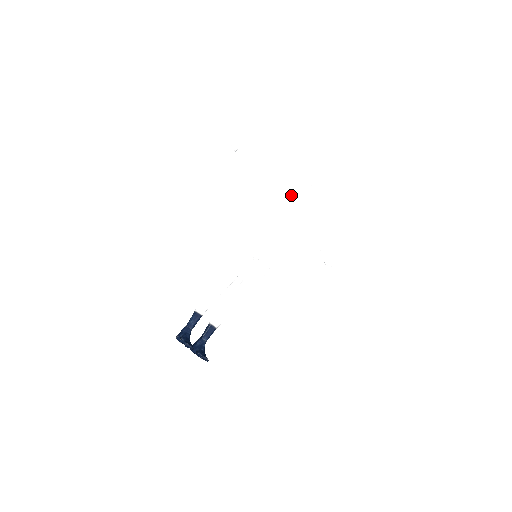
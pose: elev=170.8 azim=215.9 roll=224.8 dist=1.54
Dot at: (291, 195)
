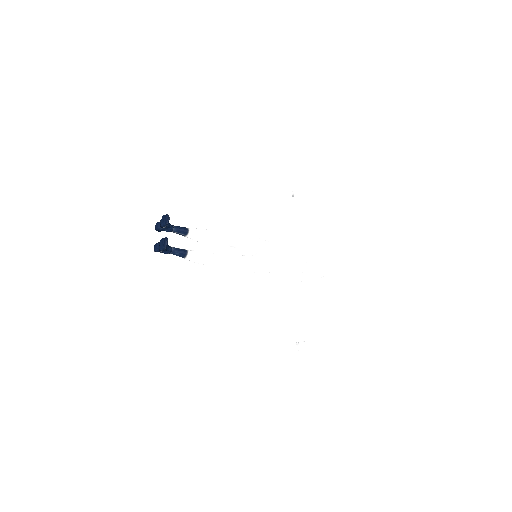
Dot at: occluded
